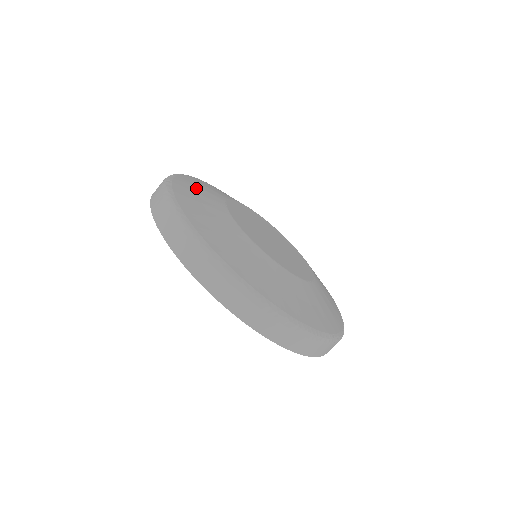
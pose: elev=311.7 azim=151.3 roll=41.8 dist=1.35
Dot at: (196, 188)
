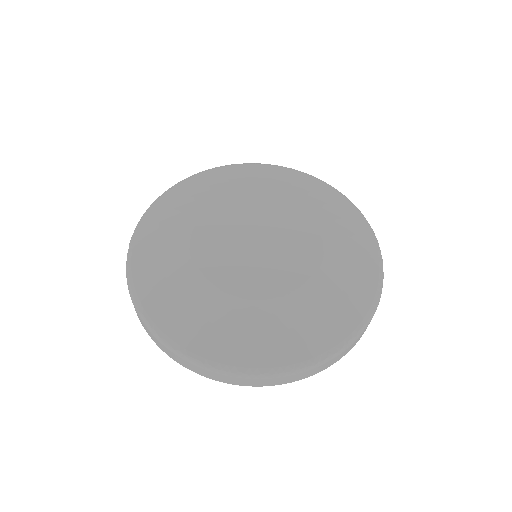
Dot at: (159, 233)
